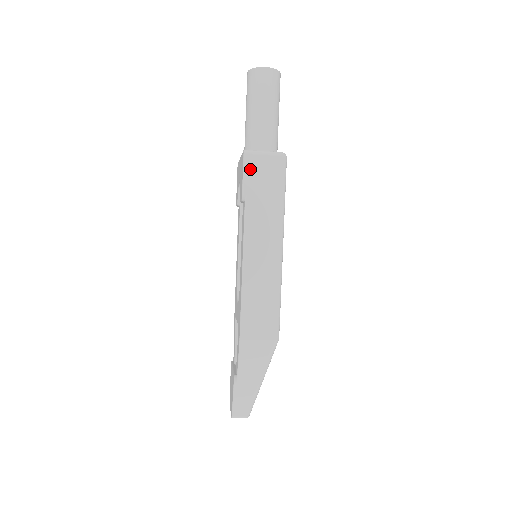
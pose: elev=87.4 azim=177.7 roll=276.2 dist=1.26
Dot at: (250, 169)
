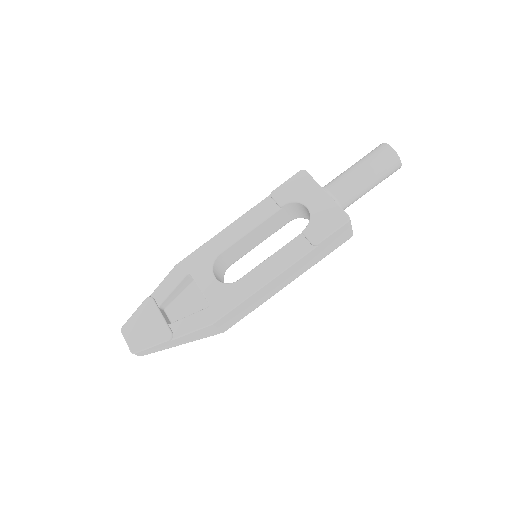
Dot at: (338, 232)
